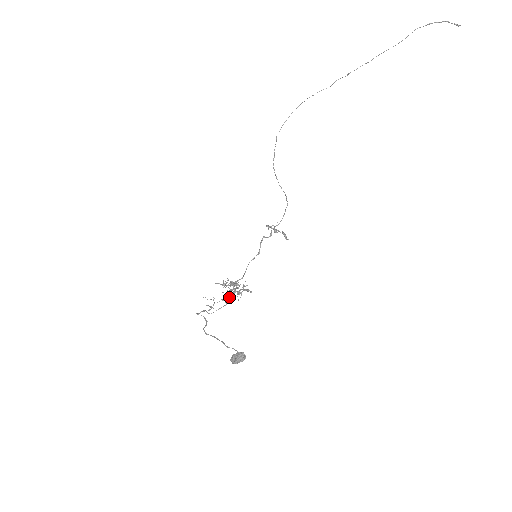
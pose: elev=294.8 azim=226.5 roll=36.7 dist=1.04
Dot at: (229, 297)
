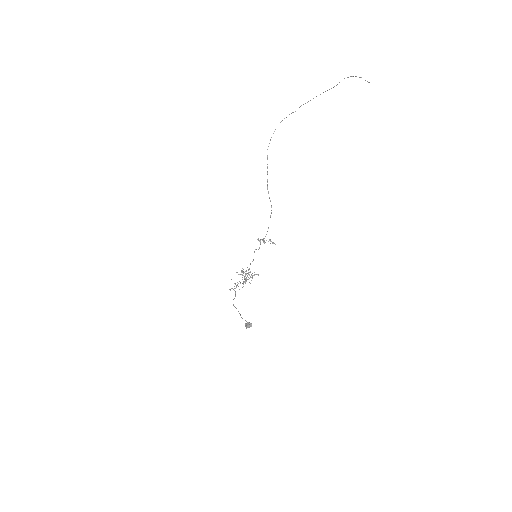
Dot at: occluded
